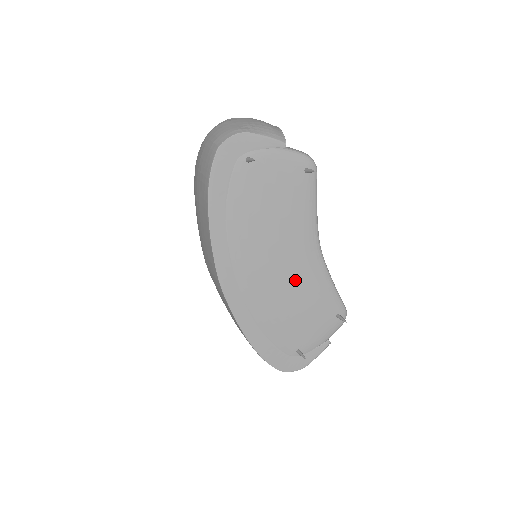
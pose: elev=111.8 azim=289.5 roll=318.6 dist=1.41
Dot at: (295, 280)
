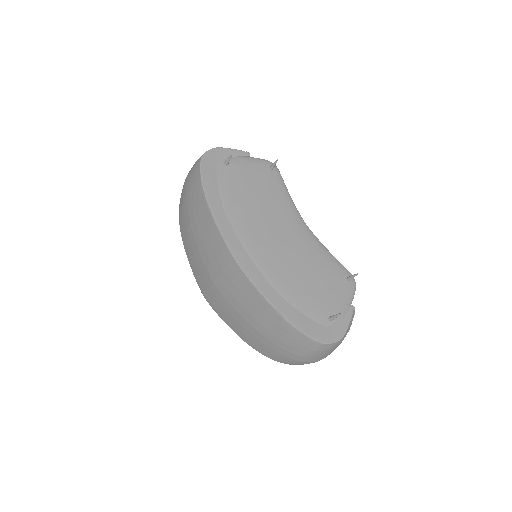
Dot at: (298, 251)
